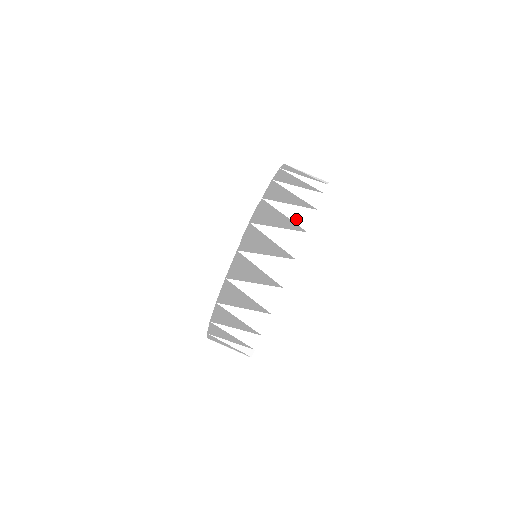
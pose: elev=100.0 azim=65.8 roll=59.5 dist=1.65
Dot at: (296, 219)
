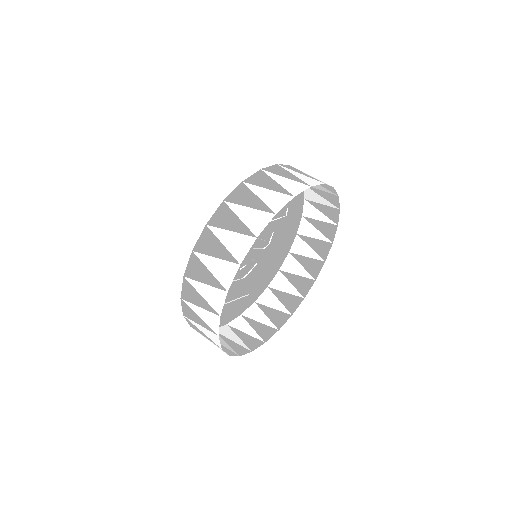
Dot at: occluded
